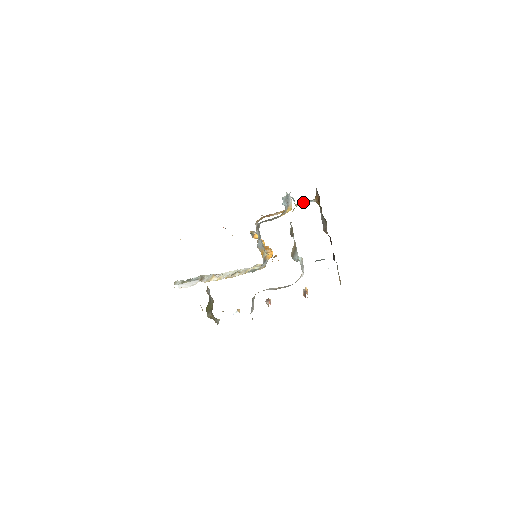
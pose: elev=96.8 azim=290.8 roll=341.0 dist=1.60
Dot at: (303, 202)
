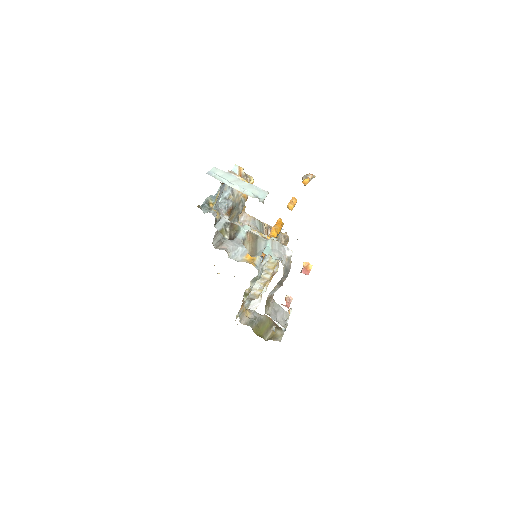
Dot at: occluded
